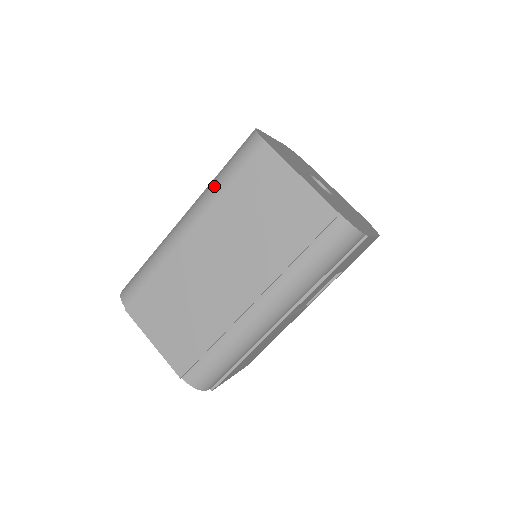
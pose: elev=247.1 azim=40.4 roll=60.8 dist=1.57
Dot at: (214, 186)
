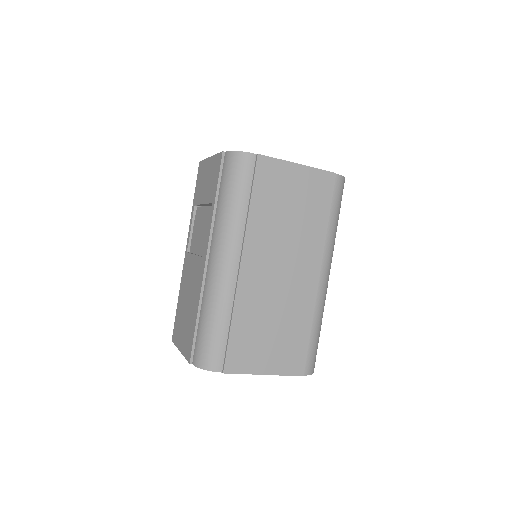
Dot at: (233, 215)
